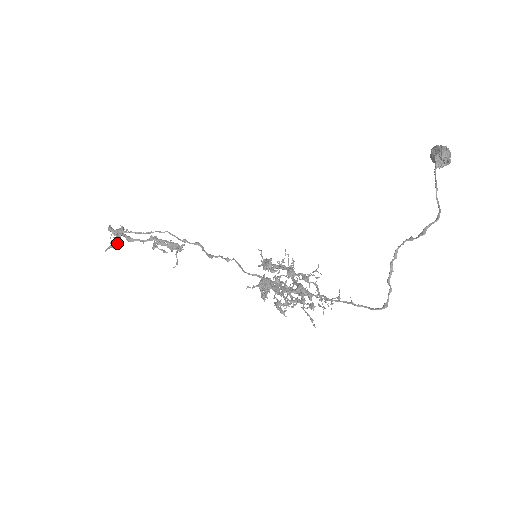
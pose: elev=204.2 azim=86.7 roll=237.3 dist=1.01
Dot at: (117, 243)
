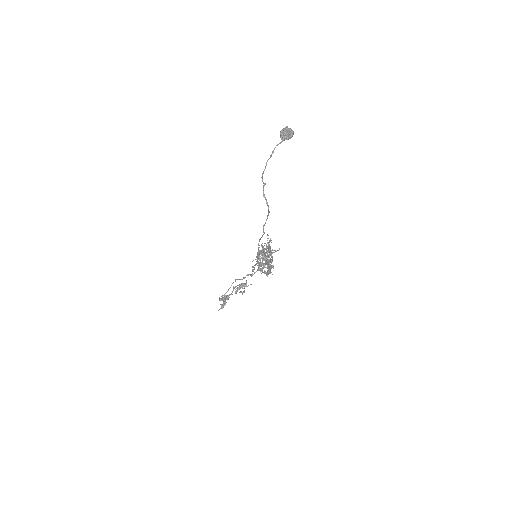
Dot at: (224, 304)
